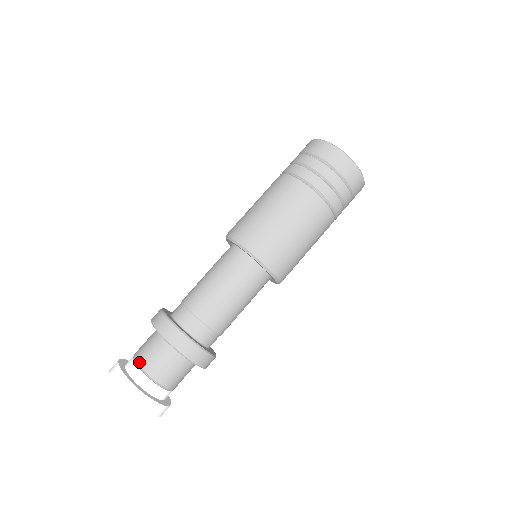
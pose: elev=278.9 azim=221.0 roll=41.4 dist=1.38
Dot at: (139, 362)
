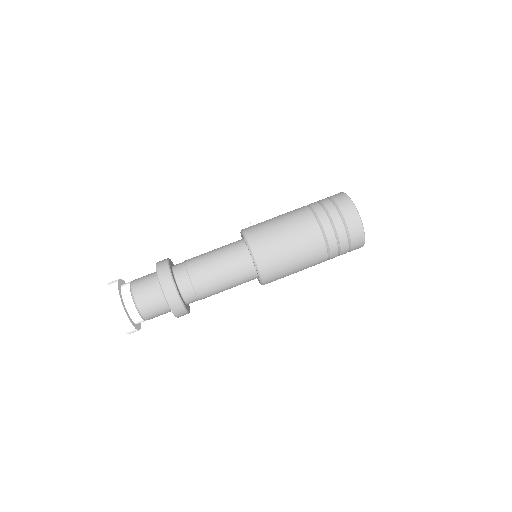
Dot at: (136, 300)
